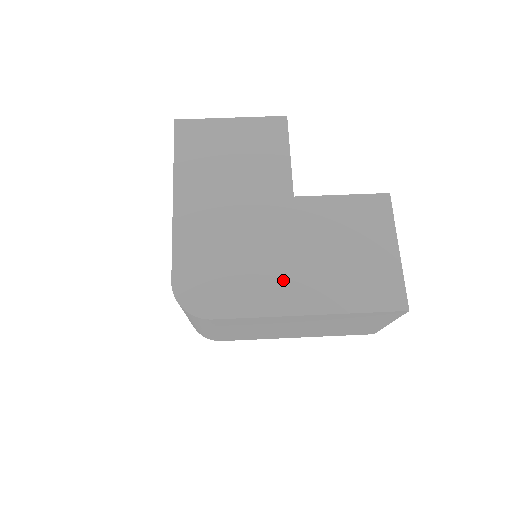
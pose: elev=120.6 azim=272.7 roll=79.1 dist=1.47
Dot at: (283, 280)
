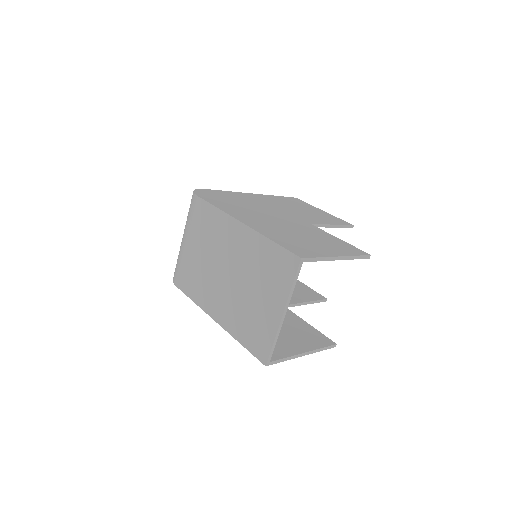
Dot at: (253, 217)
